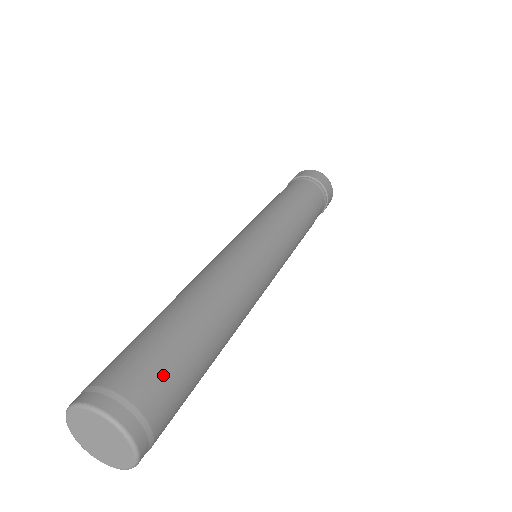
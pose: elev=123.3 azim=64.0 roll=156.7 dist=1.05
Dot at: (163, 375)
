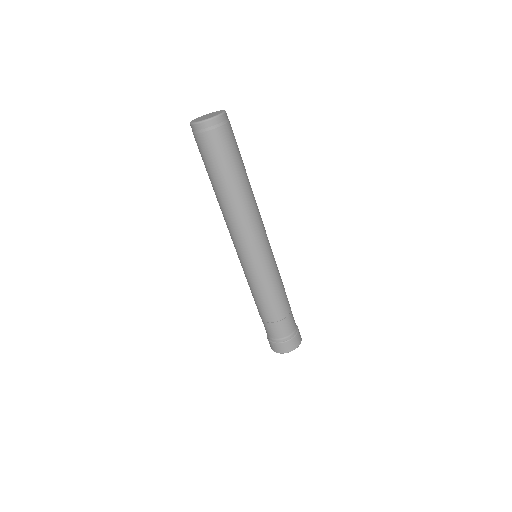
Dot at: occluded
